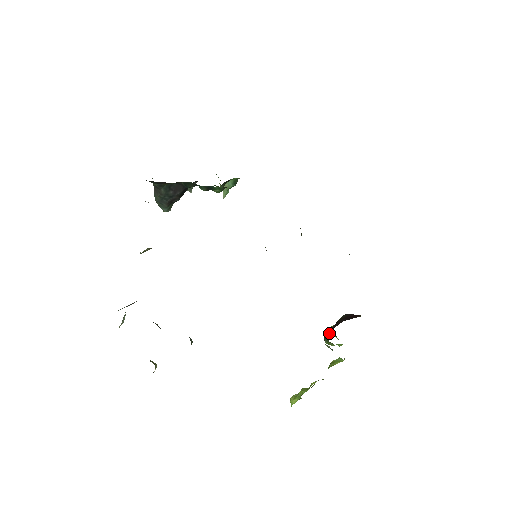
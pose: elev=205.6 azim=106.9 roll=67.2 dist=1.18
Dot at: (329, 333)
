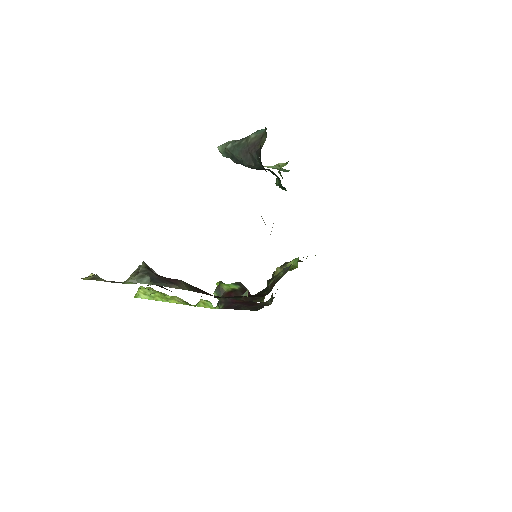
Dot at: (223, 292)
